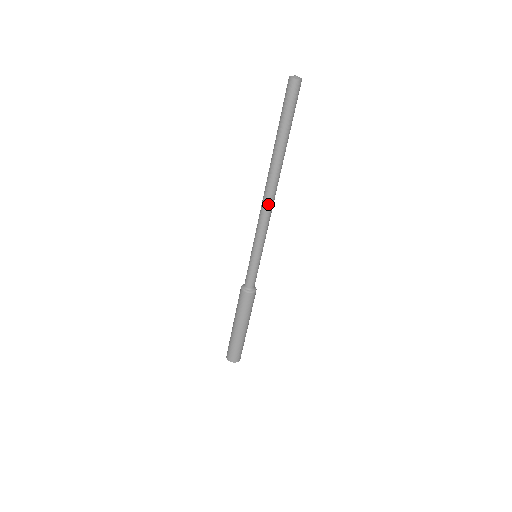
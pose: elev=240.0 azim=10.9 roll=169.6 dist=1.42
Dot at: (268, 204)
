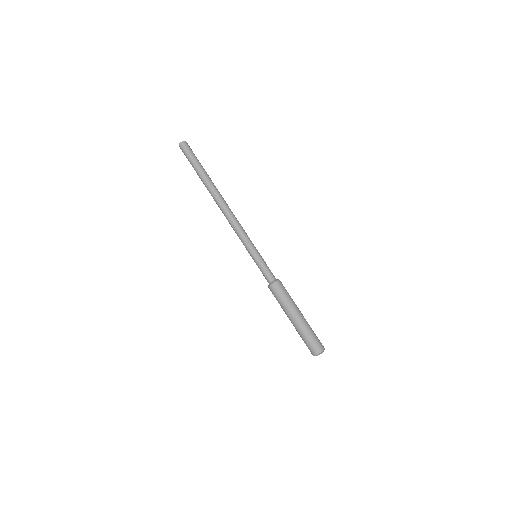
Dot at: (226, 217)
